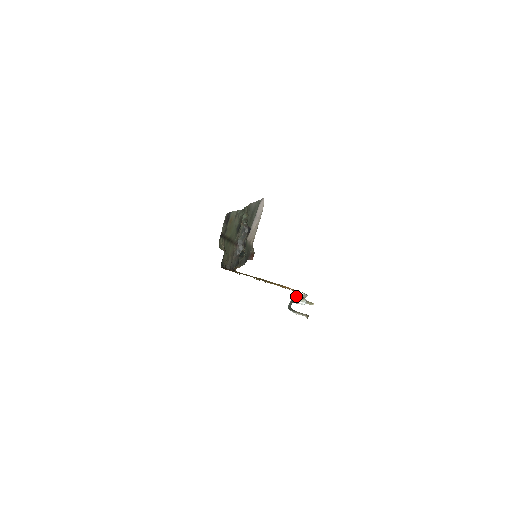
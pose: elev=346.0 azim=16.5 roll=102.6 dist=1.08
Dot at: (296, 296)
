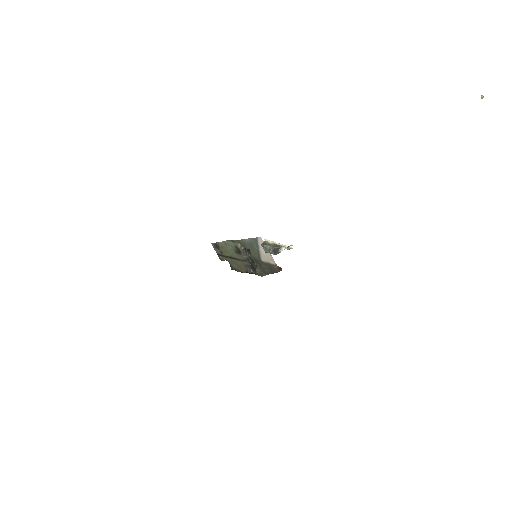
Dot at: (264, 244)
